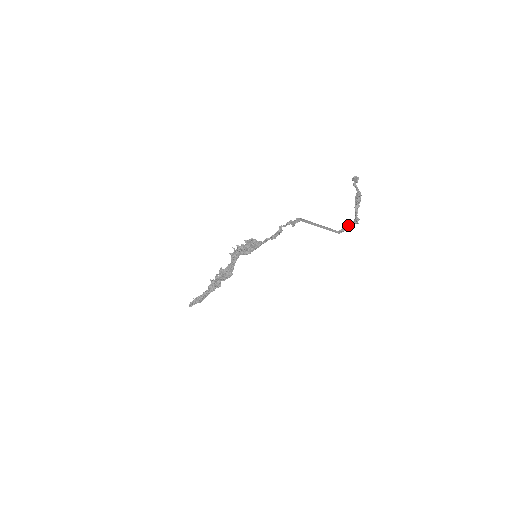
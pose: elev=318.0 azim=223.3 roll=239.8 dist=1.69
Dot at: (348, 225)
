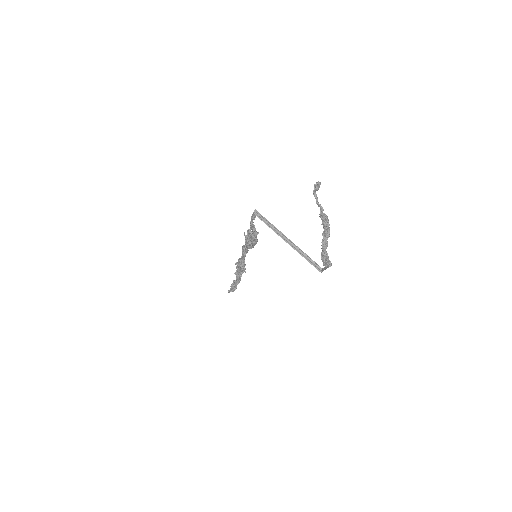
Dot at: occluded
